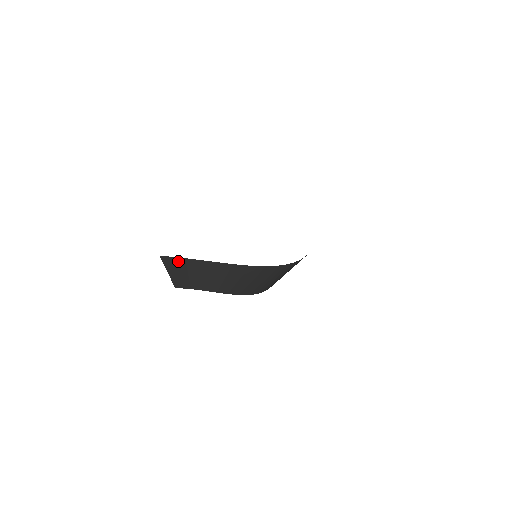
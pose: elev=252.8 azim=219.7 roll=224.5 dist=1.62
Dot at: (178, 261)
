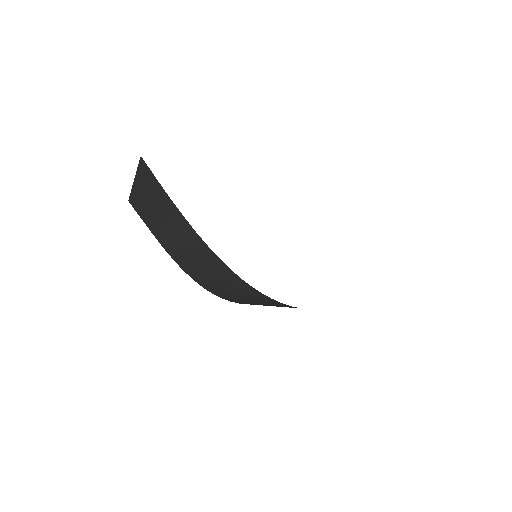
Dot at: (154, 182)
